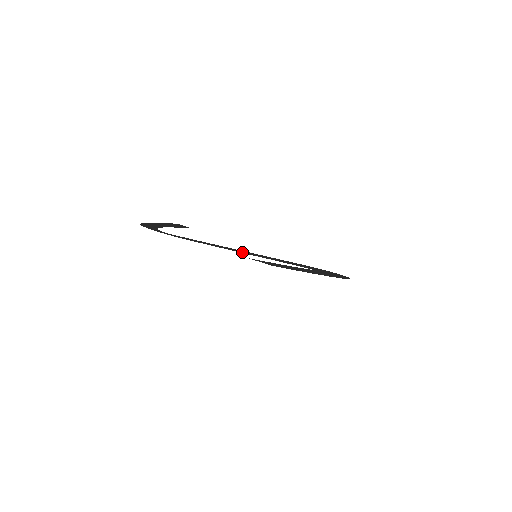
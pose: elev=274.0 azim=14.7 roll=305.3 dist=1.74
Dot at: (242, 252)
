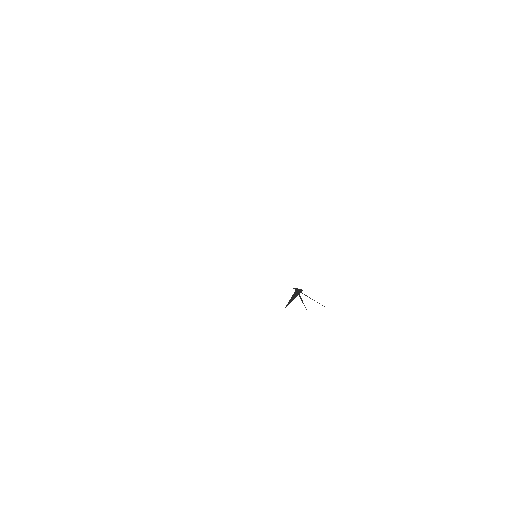
Dot at: occluded
